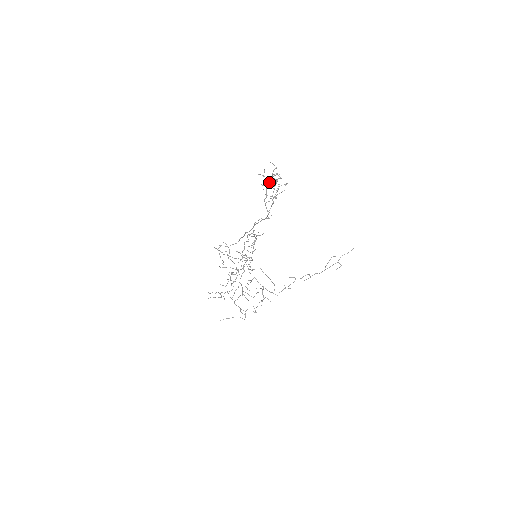
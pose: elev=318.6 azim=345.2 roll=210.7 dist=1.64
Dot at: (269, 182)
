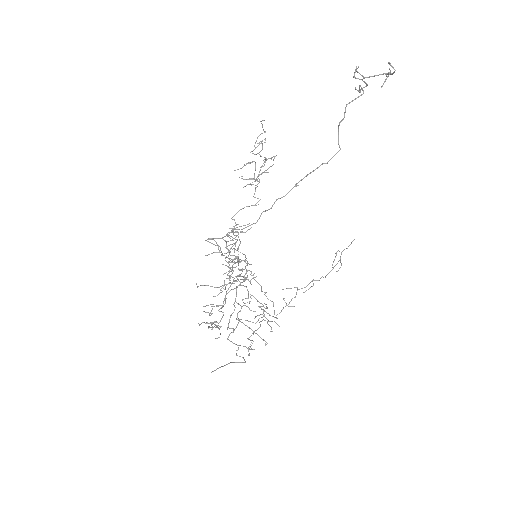
Dot at: occluded
